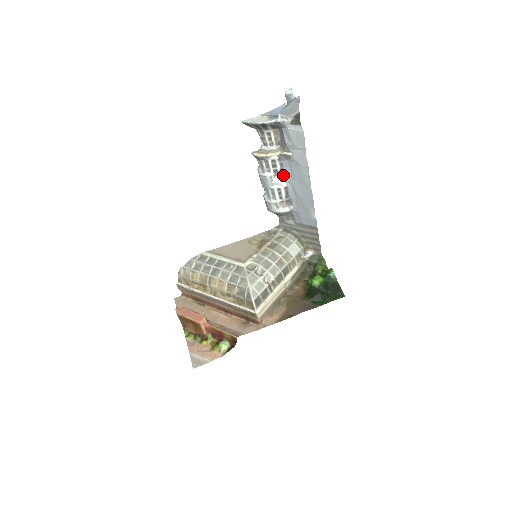
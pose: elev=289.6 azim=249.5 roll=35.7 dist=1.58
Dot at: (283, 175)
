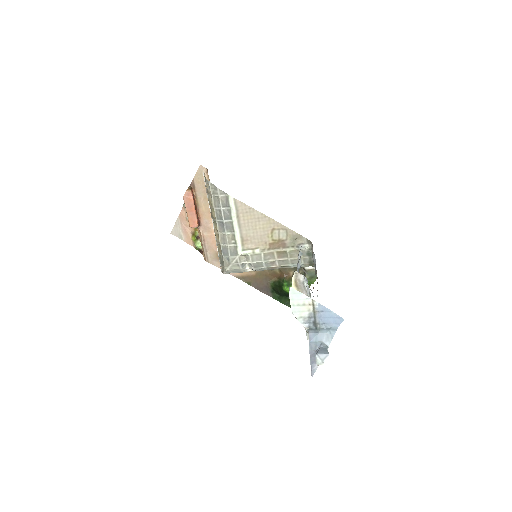
Dot at: occluded
